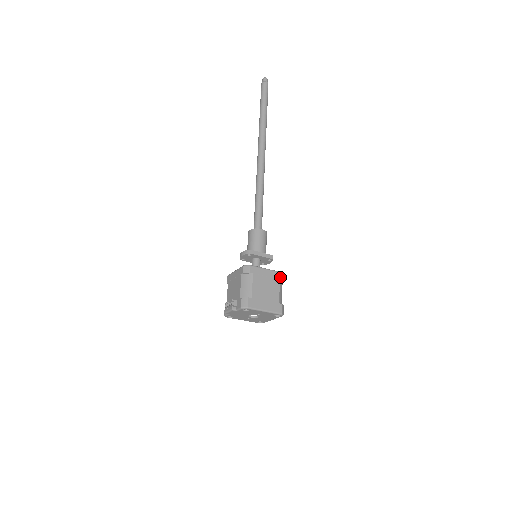
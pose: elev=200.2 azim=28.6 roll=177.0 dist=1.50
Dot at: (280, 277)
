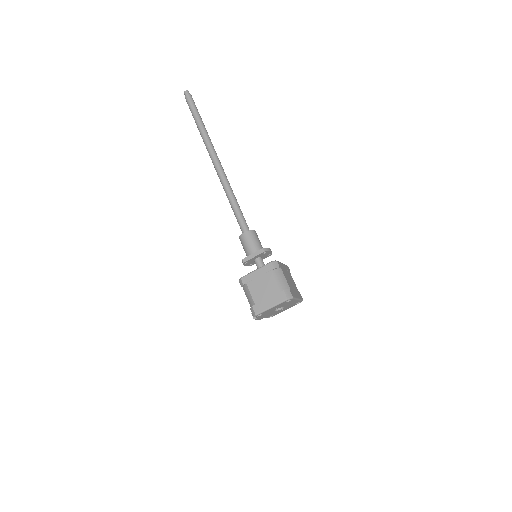
Dot at: (270, 268)
